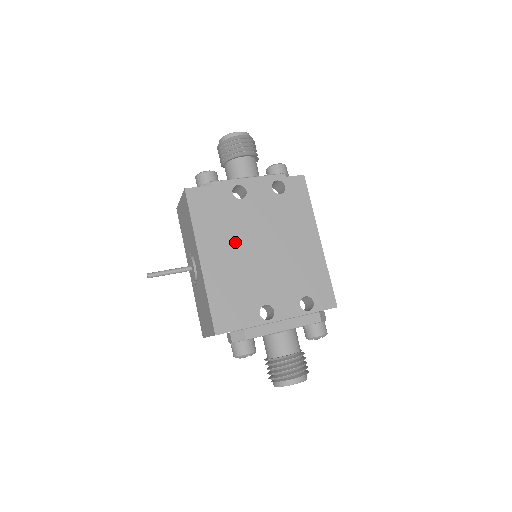
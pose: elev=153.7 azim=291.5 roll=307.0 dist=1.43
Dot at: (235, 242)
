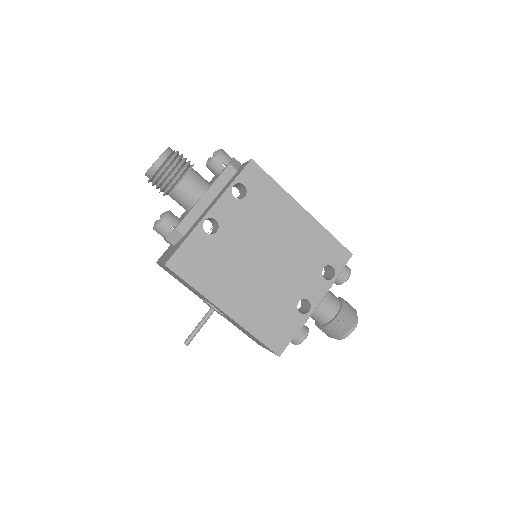
Dot at: (240, 273)
